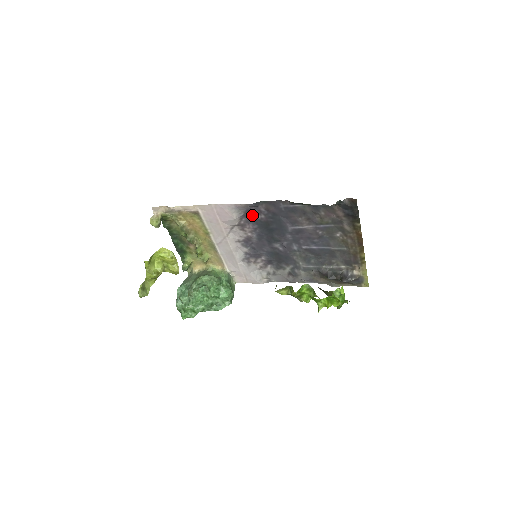
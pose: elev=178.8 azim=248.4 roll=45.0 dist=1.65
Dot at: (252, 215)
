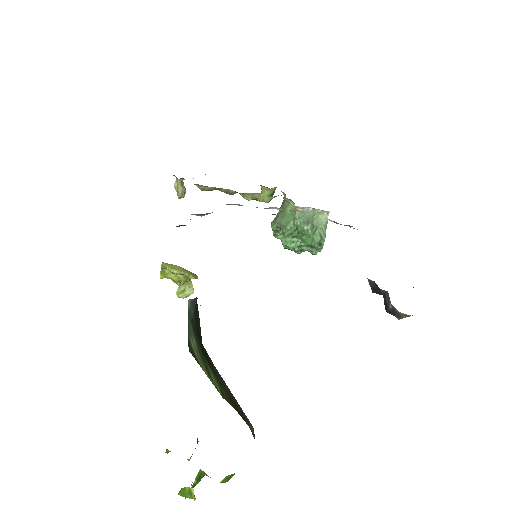
Dot at: occluded
